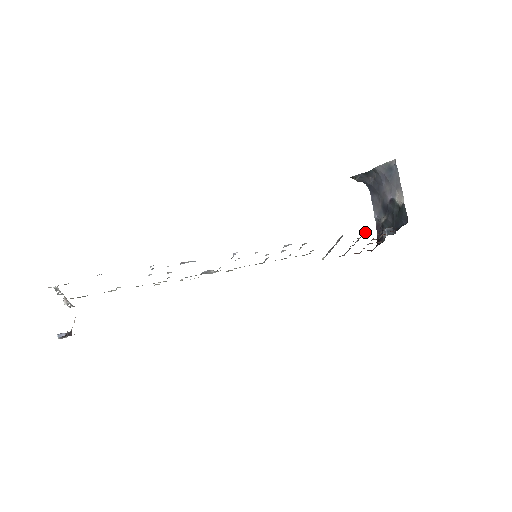
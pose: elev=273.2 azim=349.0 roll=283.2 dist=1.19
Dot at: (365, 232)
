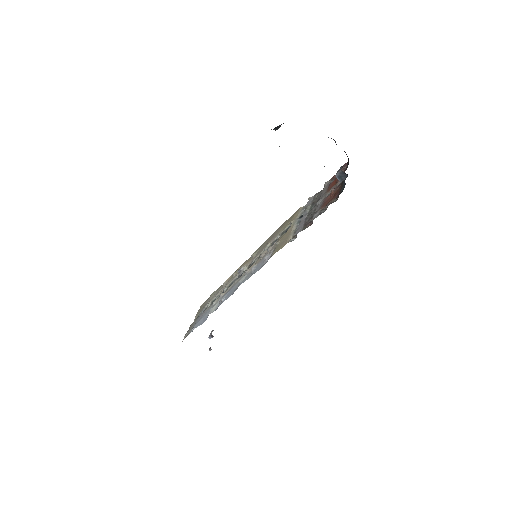
Dot at: (313, 217)
